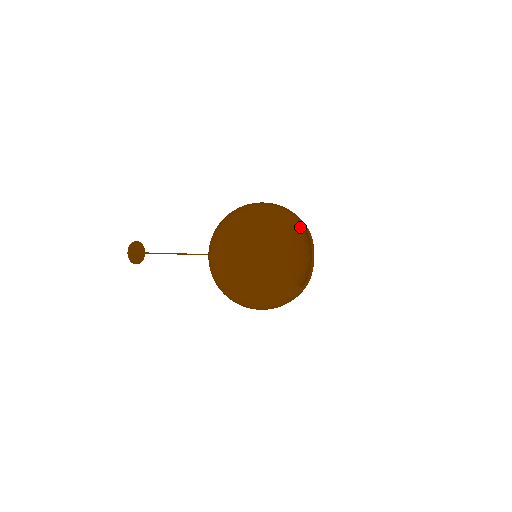
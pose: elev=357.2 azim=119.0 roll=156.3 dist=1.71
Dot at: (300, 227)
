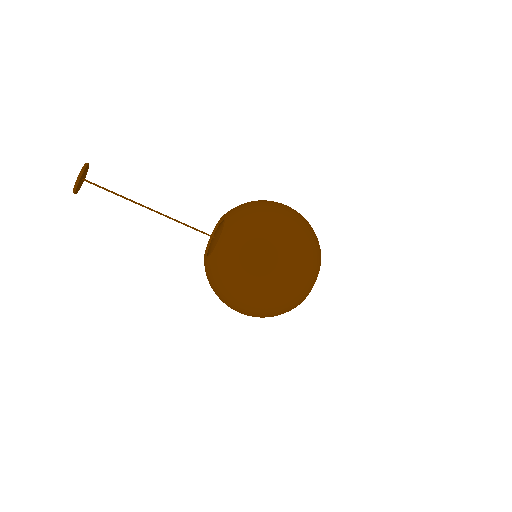
Dot at: occluded
